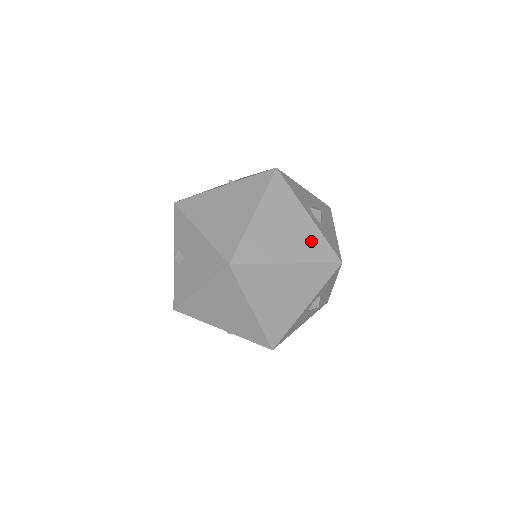
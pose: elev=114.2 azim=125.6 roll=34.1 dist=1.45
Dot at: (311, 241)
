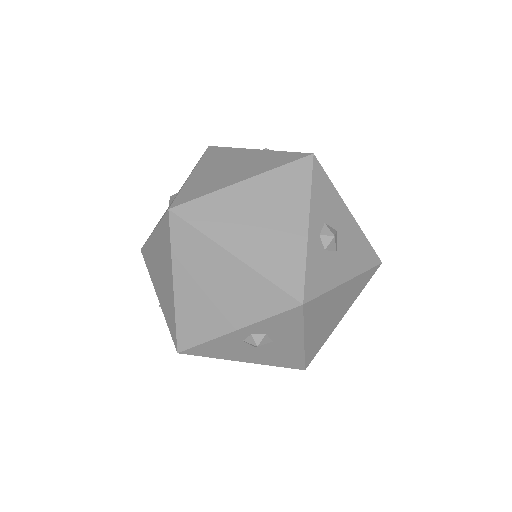
Dot at: (285, 253)
